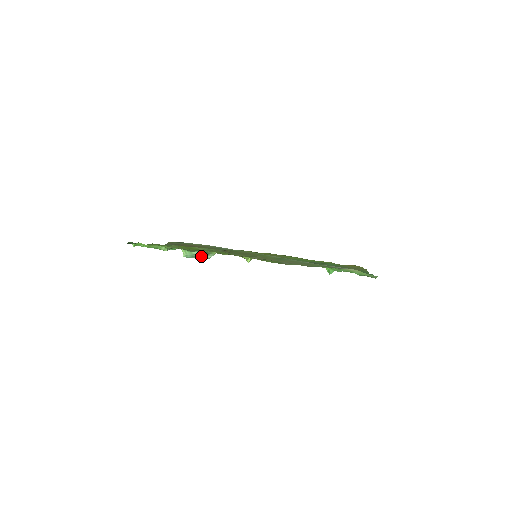
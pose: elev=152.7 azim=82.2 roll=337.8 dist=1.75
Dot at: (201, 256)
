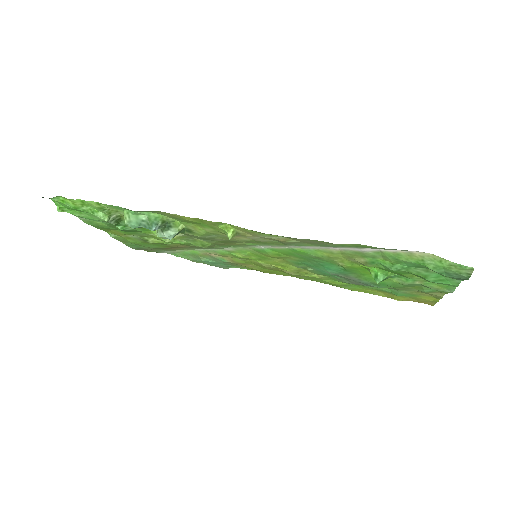
Dot at: (155, 227)
